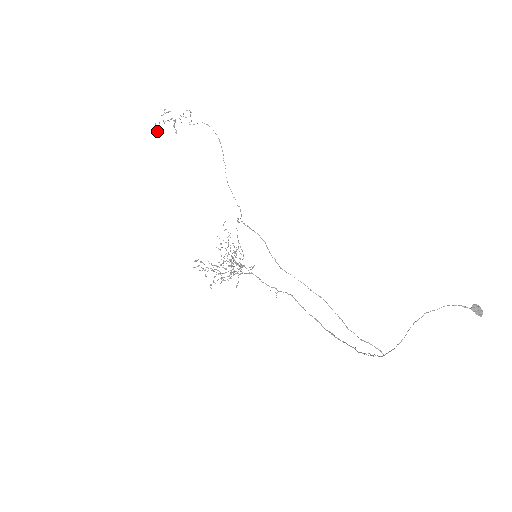
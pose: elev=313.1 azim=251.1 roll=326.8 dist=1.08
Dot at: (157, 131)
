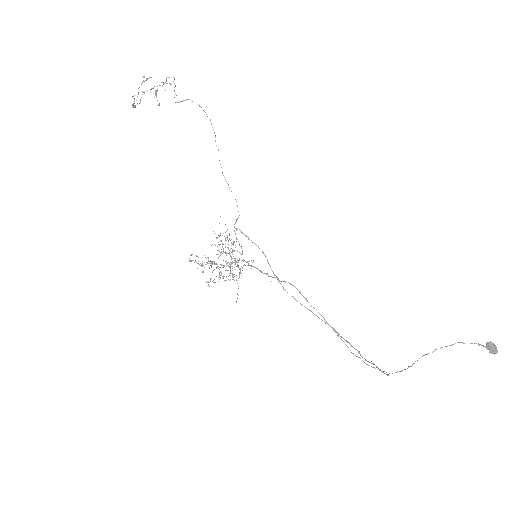
Dot at: (137, 104)
